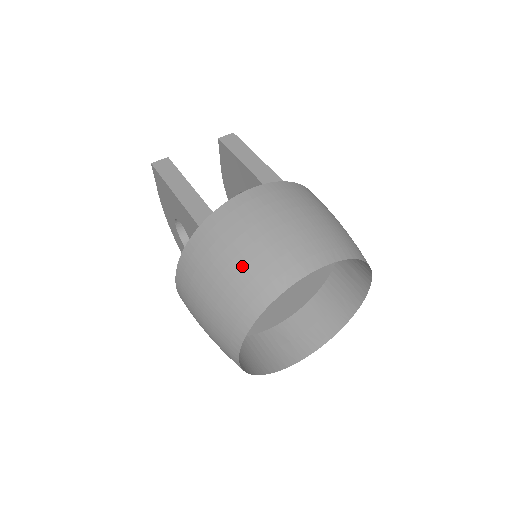
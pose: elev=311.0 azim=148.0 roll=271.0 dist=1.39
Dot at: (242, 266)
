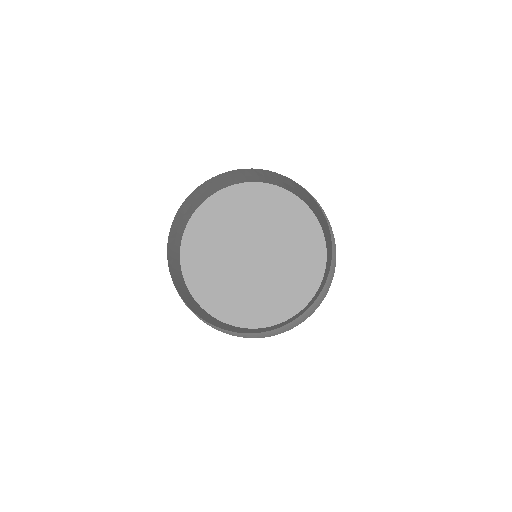
Dot at: occluded
